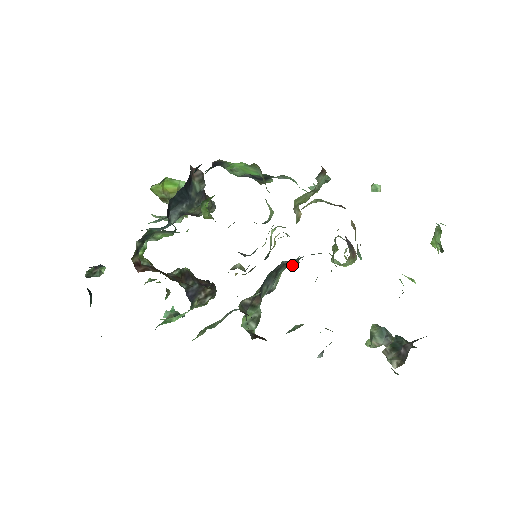
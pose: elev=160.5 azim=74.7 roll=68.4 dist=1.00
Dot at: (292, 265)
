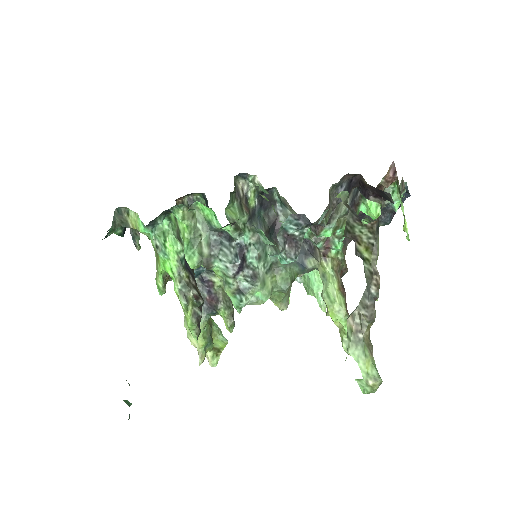
Dot at: (283, 284)
